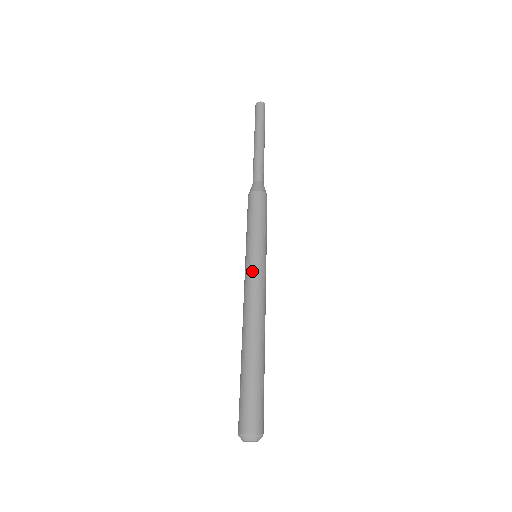
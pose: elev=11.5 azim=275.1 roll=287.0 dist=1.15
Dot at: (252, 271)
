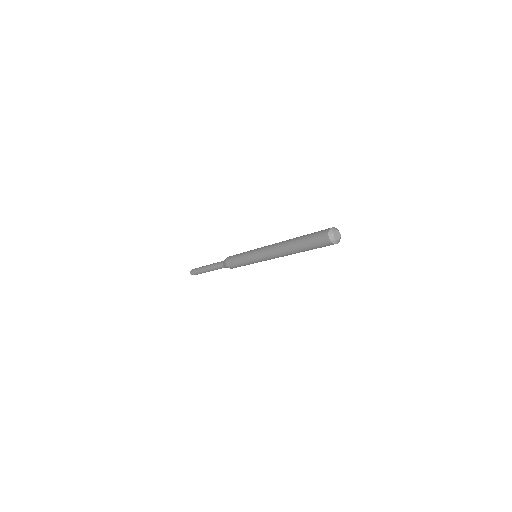
Dot at: occluded
